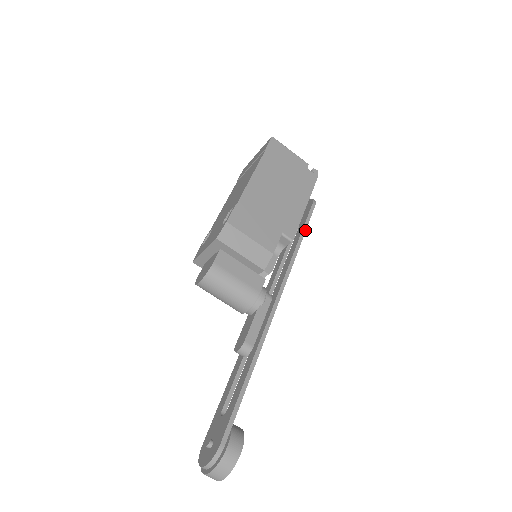
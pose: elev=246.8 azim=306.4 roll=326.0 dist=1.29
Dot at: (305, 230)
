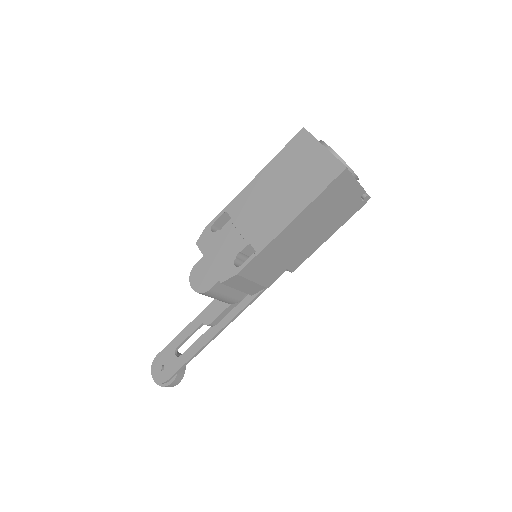
Dot at: occluded
